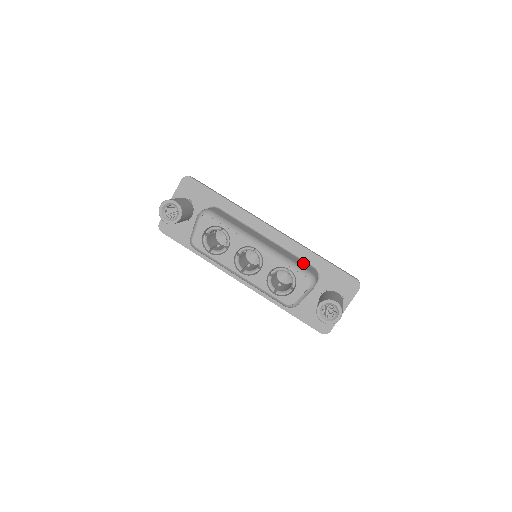
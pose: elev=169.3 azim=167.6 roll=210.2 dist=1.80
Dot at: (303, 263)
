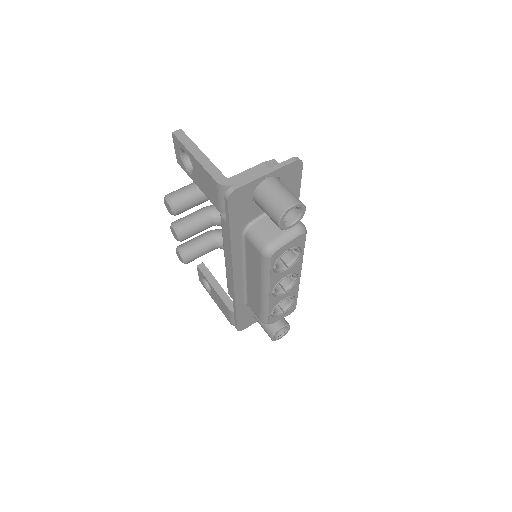
Dot at: occluded
